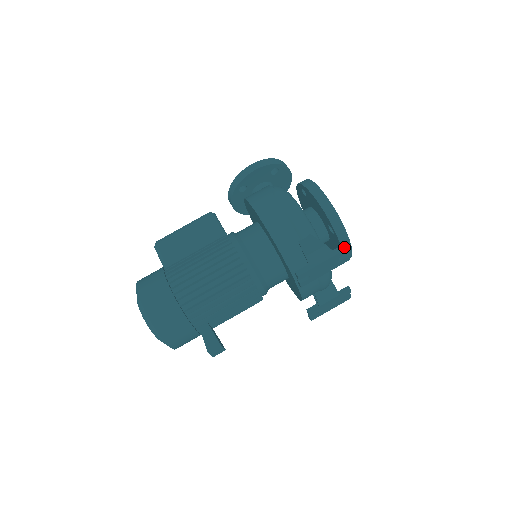
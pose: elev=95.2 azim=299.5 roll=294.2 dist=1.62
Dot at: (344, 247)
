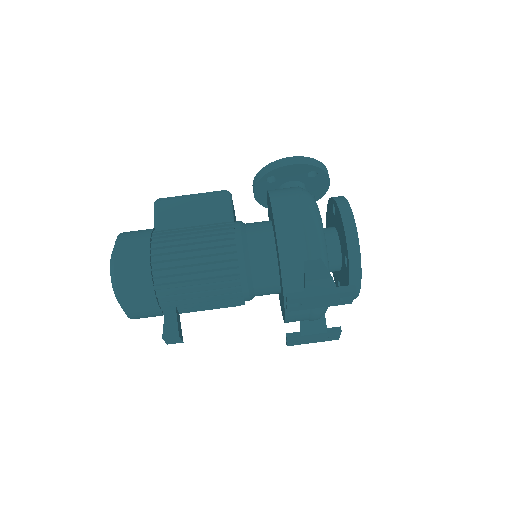
Dot at: (351, 288)
